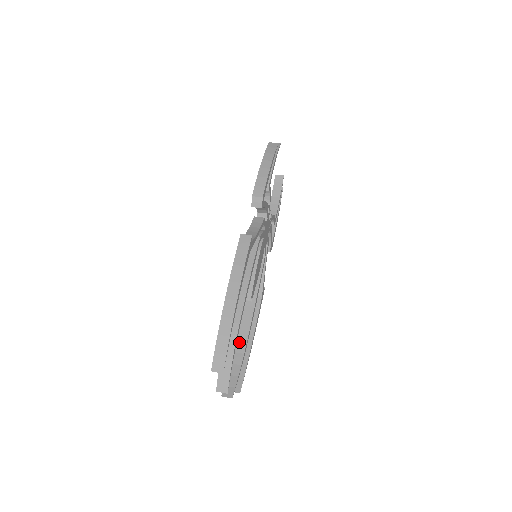
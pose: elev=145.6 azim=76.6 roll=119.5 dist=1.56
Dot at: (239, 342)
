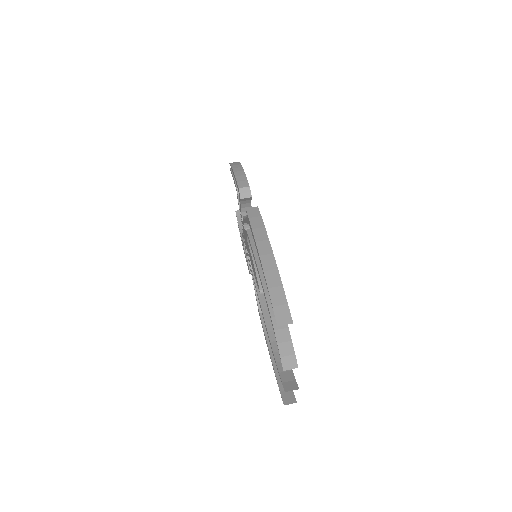
Dot at: (274, 342)
